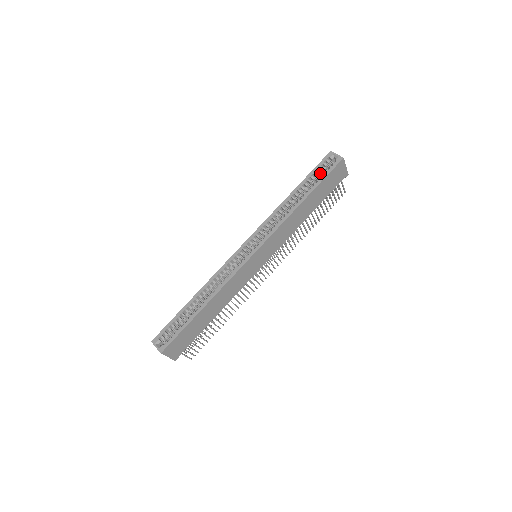
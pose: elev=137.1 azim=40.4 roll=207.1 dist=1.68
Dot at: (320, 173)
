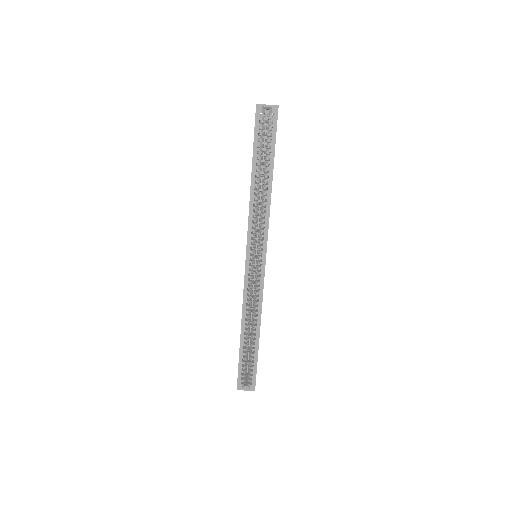
Dot at: (262, 137)
